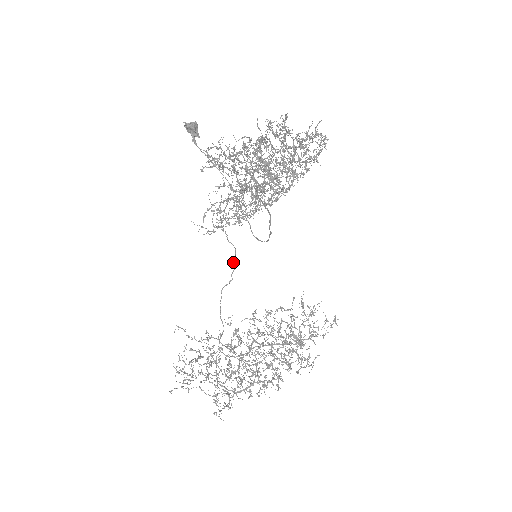
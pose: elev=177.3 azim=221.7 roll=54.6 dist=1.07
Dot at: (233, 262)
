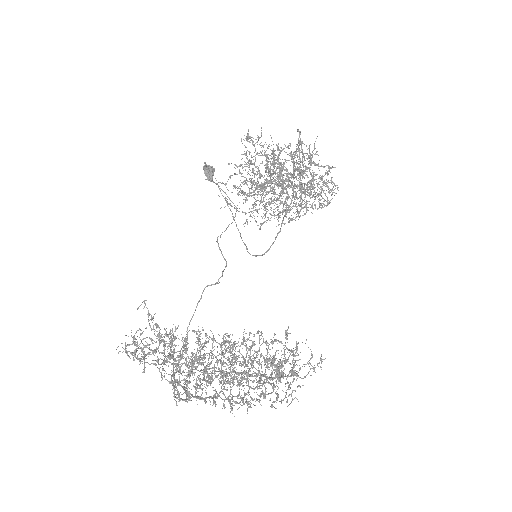
Dot at: (223, 270)
